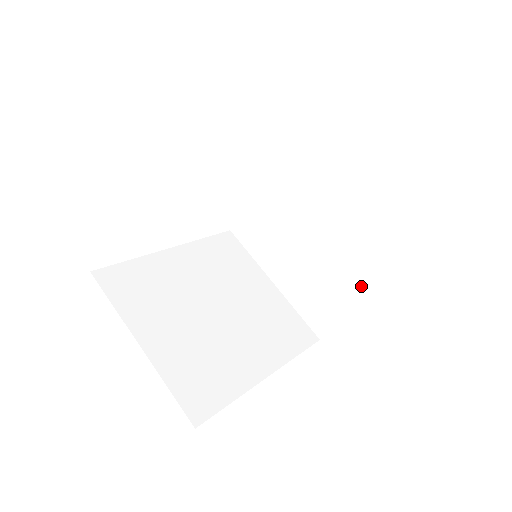
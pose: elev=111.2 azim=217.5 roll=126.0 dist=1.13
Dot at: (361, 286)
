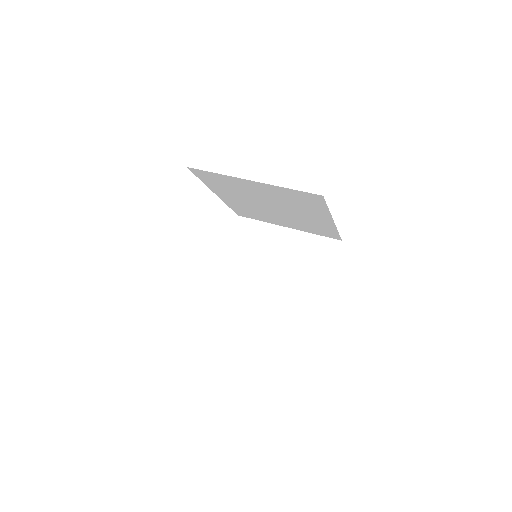
Dot at: (324, 272)
